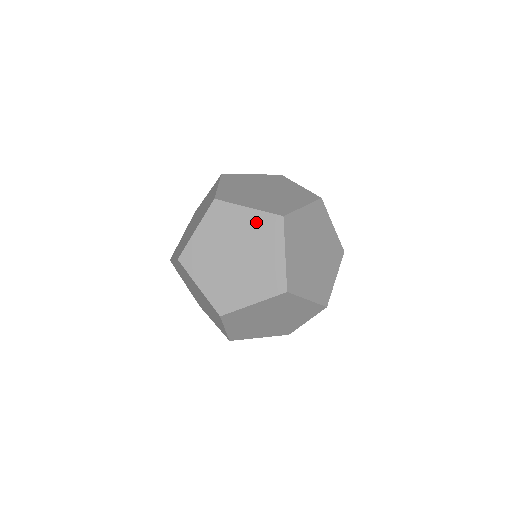
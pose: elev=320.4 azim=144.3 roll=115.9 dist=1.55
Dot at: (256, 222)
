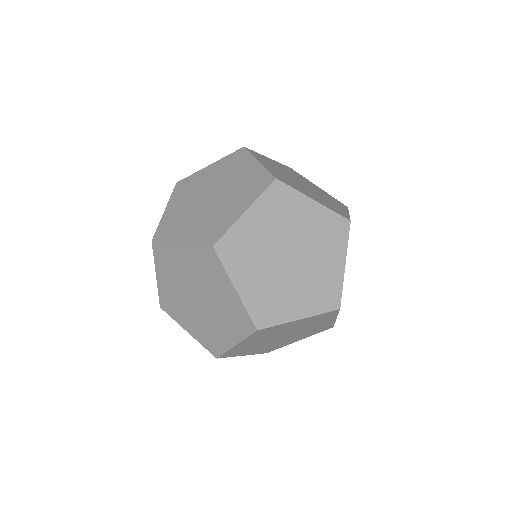
Dot at: (194, 258)
